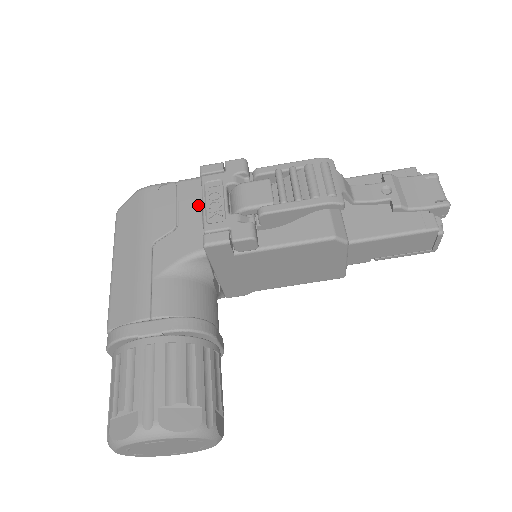
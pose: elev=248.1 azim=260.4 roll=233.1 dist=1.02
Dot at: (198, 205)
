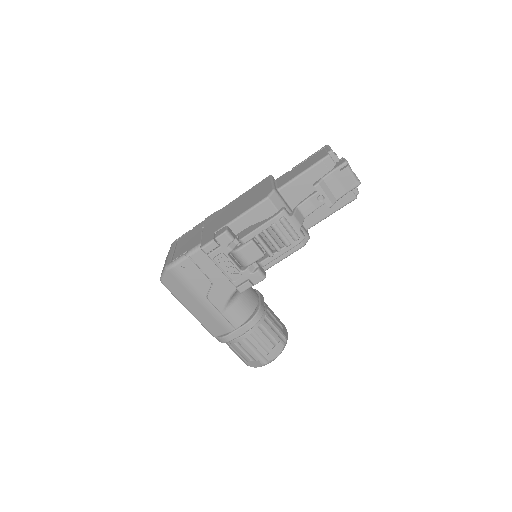
Dot at: (215, 266)
